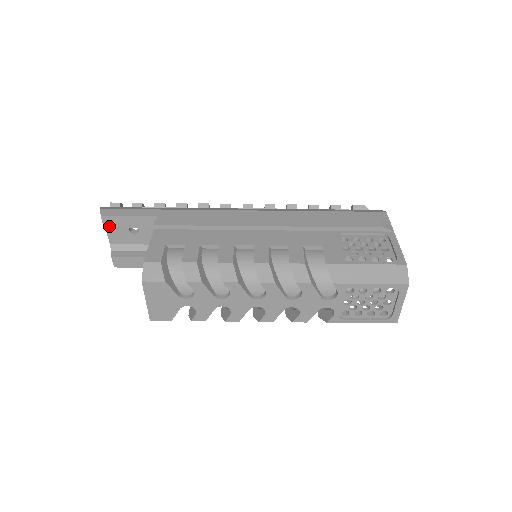
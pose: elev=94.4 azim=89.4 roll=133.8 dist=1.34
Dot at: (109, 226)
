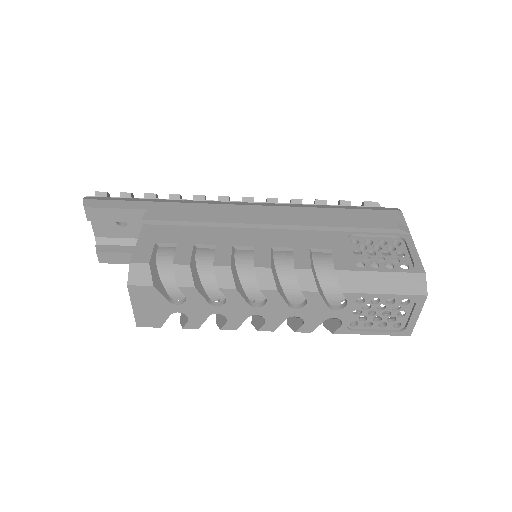
Dot at: (93, 218)
